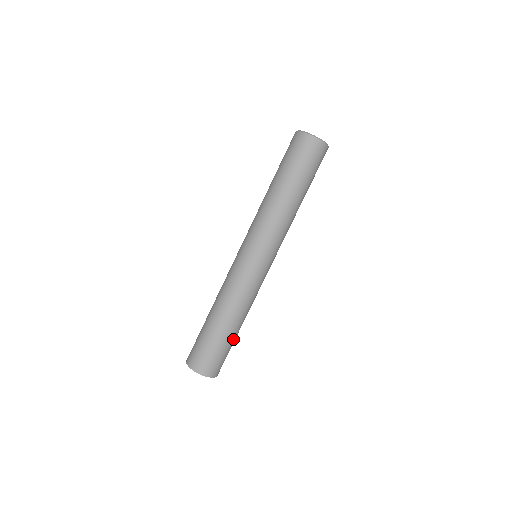
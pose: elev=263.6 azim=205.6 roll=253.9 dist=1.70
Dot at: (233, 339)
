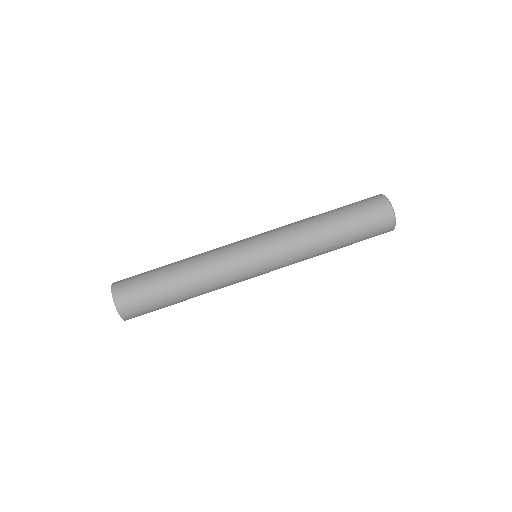
Dot at: occluded
